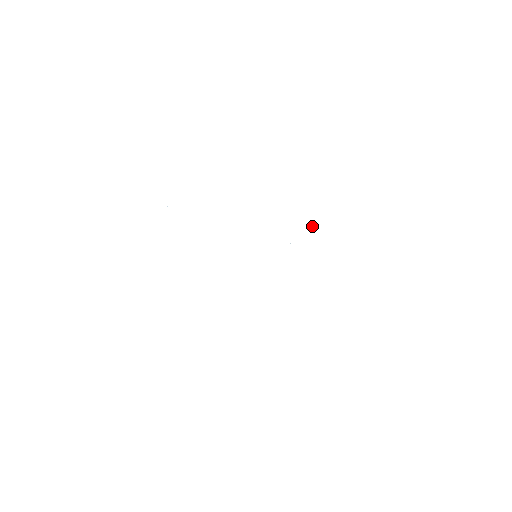
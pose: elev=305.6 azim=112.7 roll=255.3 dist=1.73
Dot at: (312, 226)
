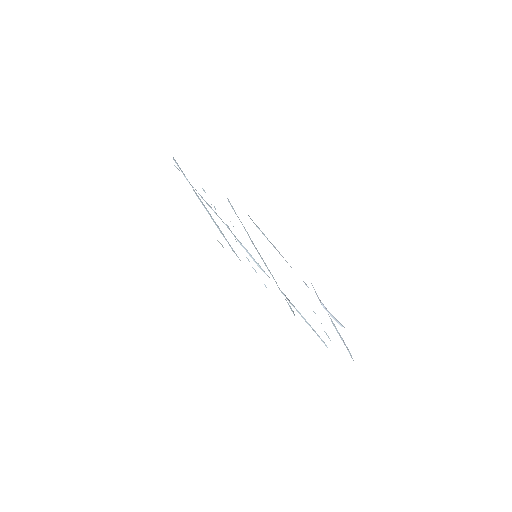
Dot at: occluded
